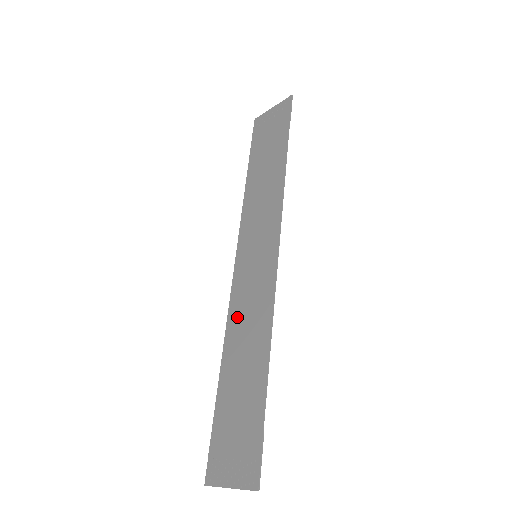
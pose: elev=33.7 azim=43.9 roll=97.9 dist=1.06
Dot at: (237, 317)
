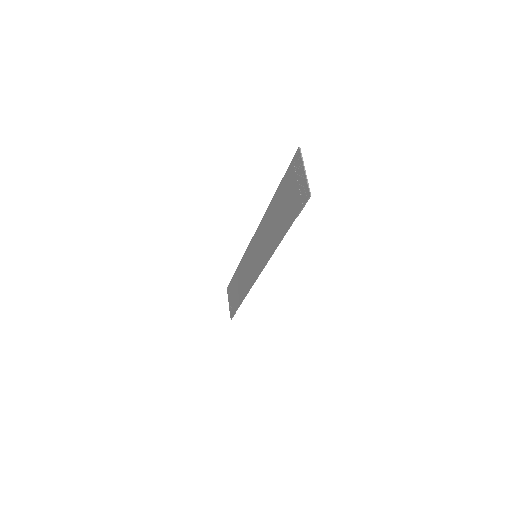
Dot at: (244, 264)
